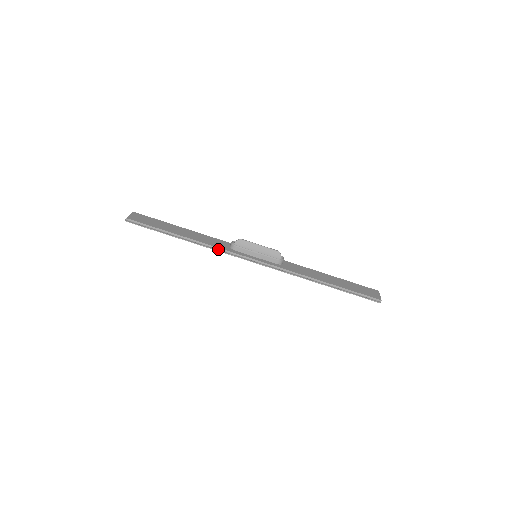
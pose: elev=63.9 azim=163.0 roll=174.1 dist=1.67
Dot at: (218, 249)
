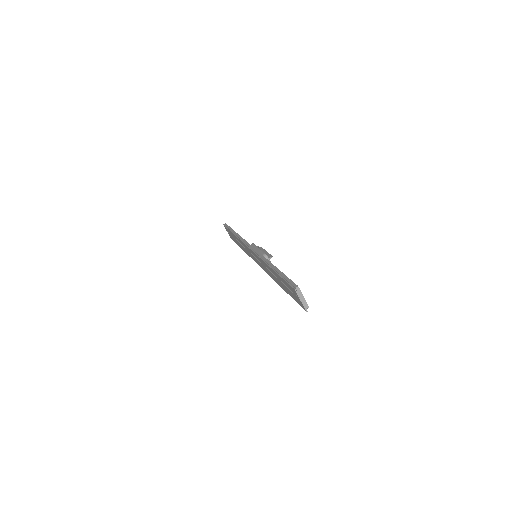
Dot at: (242, 239)
